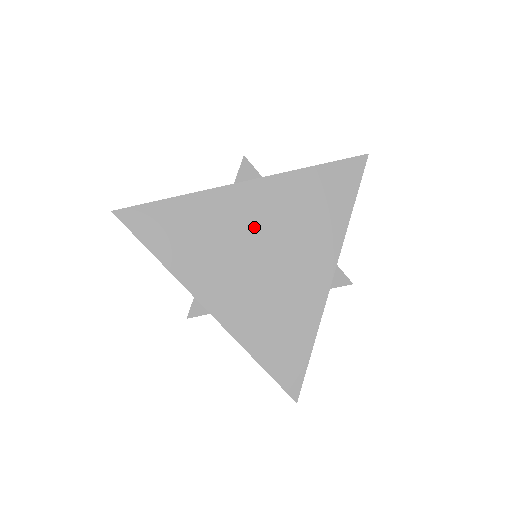
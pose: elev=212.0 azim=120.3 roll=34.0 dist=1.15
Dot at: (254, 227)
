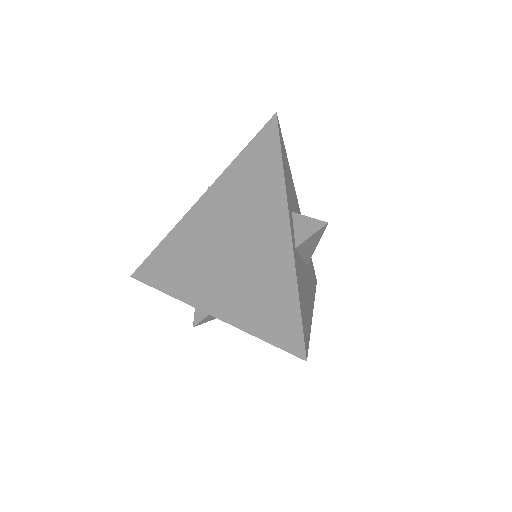
Dot at: (215, 227)
